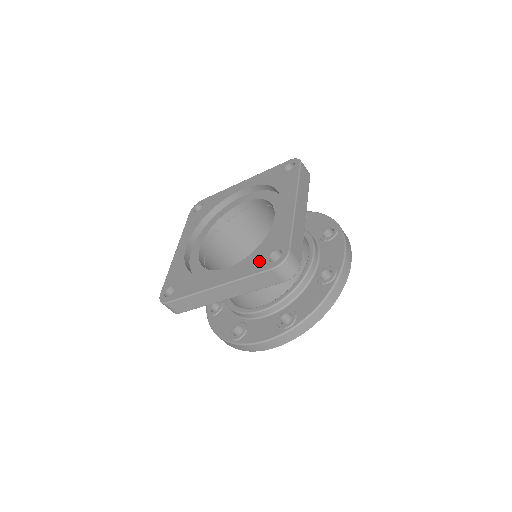
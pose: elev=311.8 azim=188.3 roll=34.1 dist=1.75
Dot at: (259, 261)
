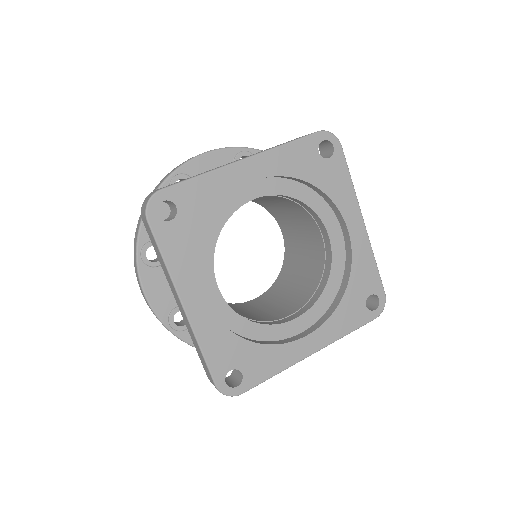
Dot at: (357, 312)
